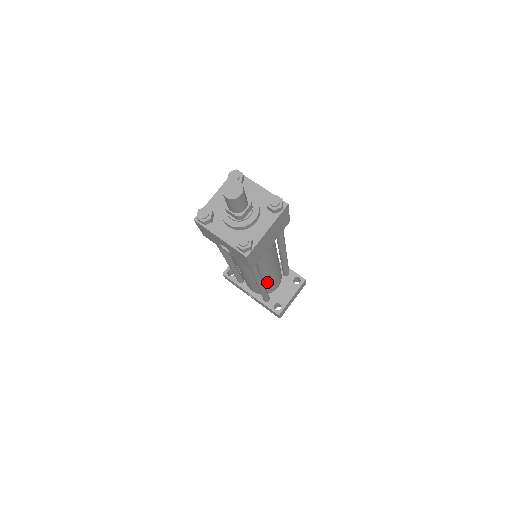
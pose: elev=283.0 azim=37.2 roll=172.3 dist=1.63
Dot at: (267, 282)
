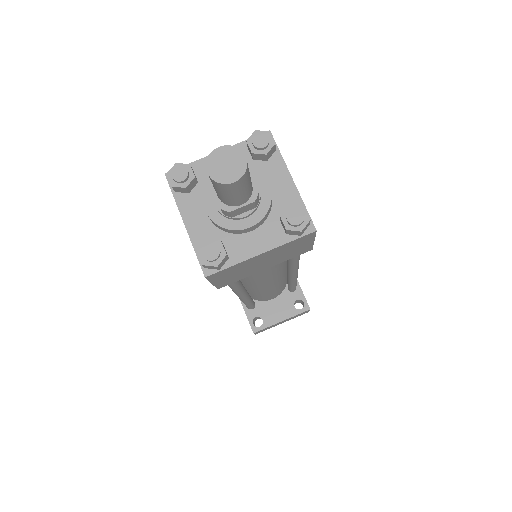
Dot at: (256, 292)
